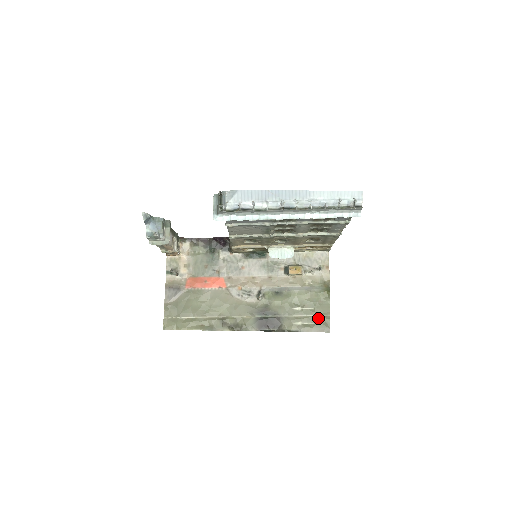
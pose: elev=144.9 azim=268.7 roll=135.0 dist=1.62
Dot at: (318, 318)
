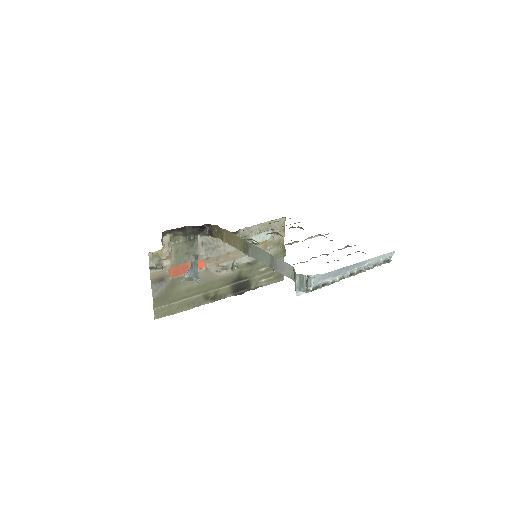
Dot at: (276, 273)
